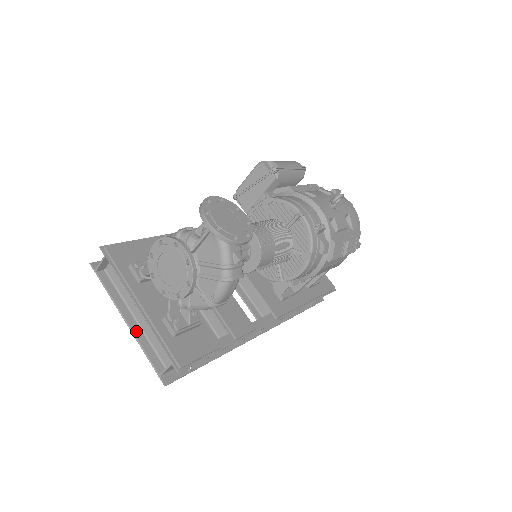
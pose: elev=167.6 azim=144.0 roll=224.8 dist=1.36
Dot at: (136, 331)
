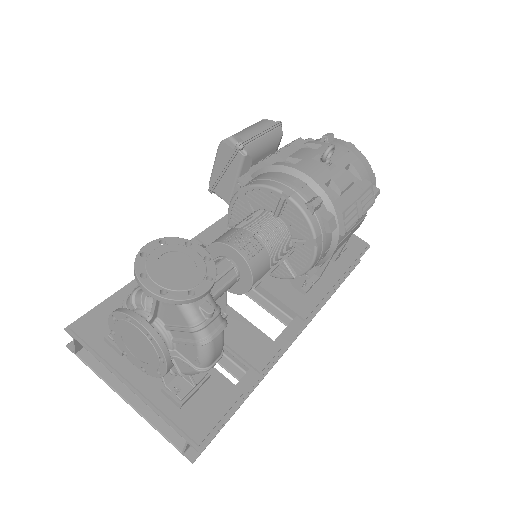
Dot at: (141, 408)
